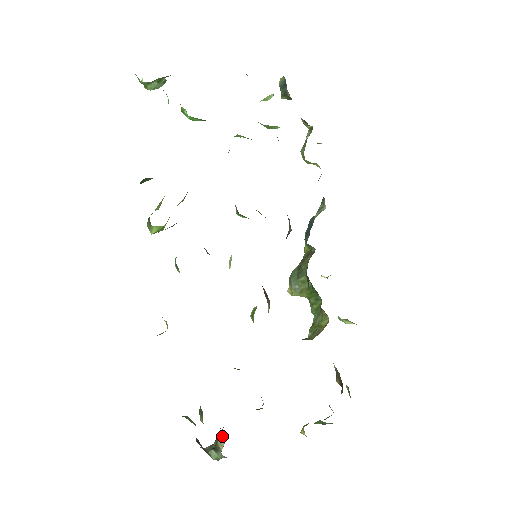
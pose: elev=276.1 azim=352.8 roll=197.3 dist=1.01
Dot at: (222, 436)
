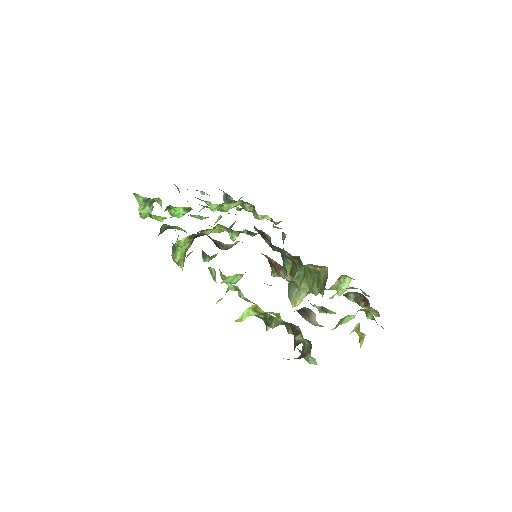
Dot at: (296, 332)
